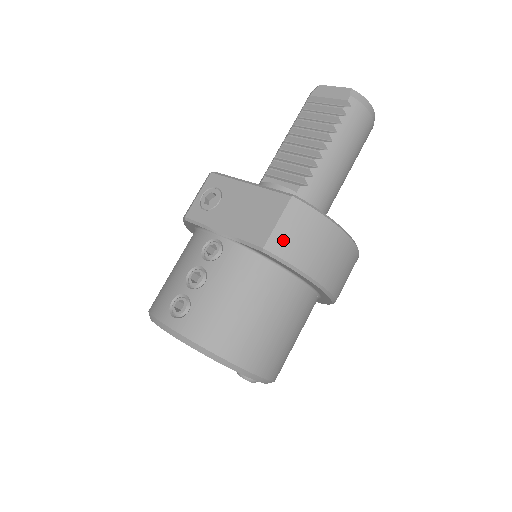
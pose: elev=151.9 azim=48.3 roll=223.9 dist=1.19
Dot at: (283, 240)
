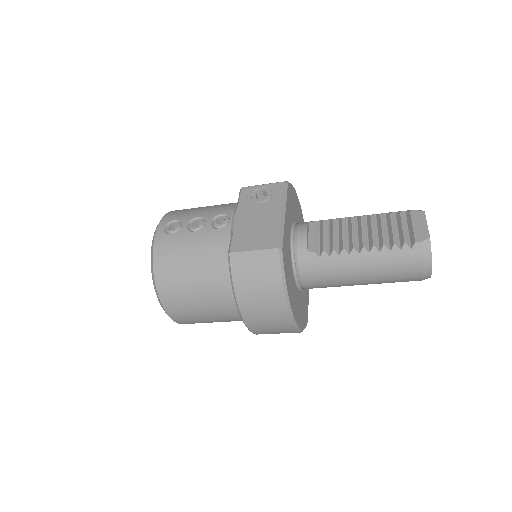
Dot at: (244, 263)
